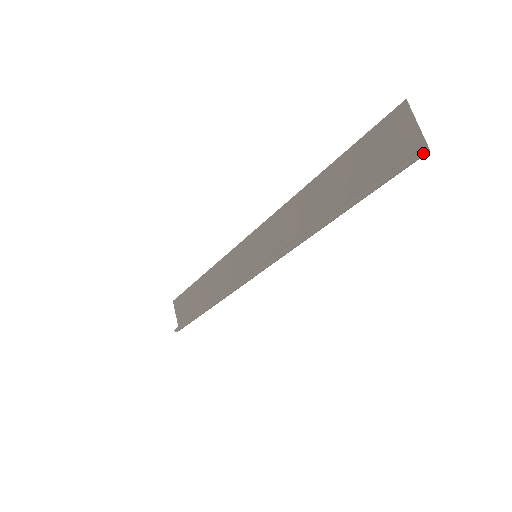
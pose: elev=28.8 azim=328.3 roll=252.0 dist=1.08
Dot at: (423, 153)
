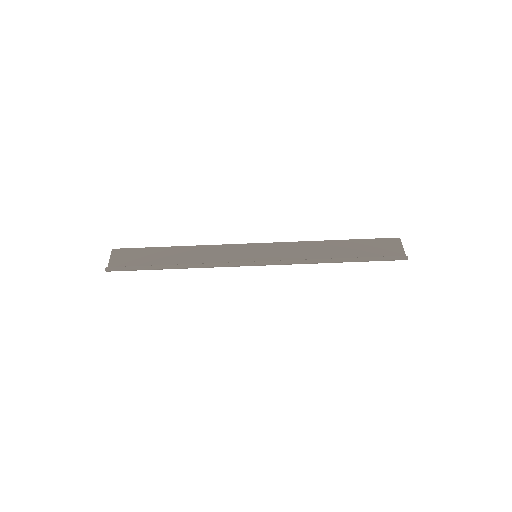
Dot at: (407, 258)
